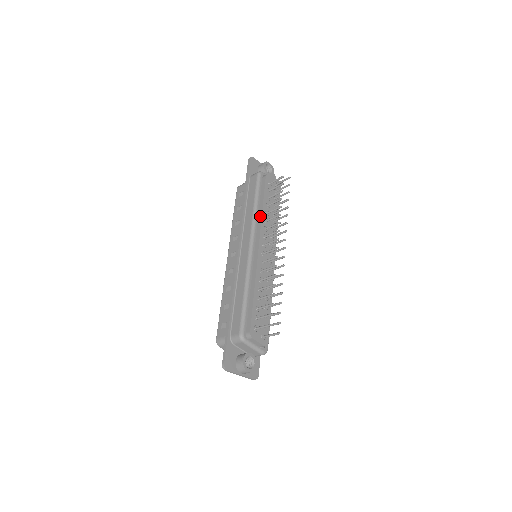
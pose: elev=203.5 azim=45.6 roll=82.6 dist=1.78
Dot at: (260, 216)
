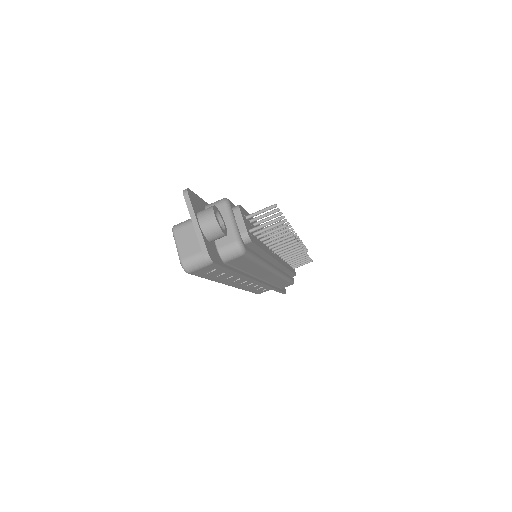
Dot at: occluded
